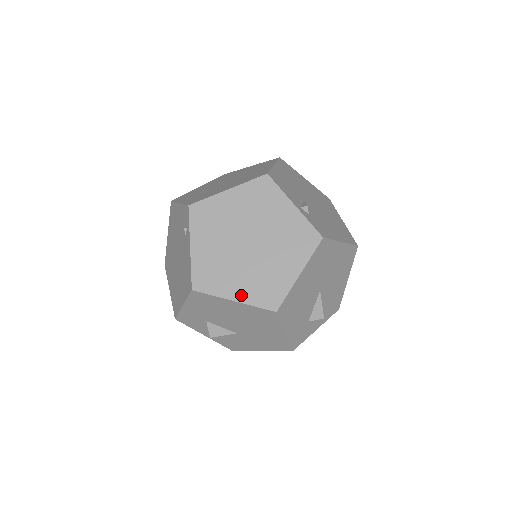
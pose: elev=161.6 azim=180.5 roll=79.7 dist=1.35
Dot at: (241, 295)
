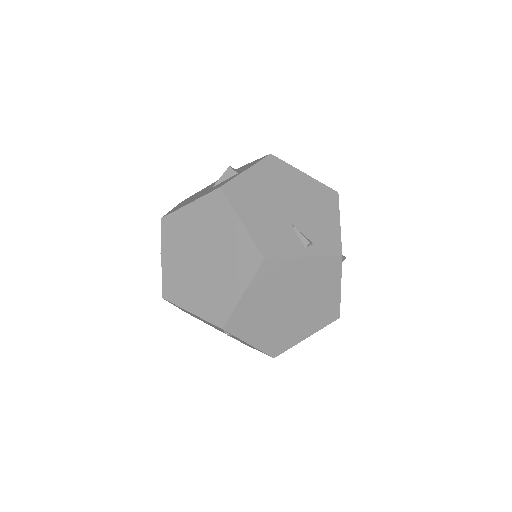
Dot at: (309, 332)
